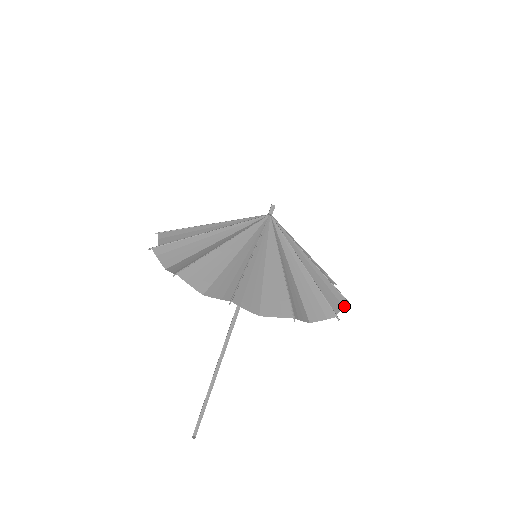
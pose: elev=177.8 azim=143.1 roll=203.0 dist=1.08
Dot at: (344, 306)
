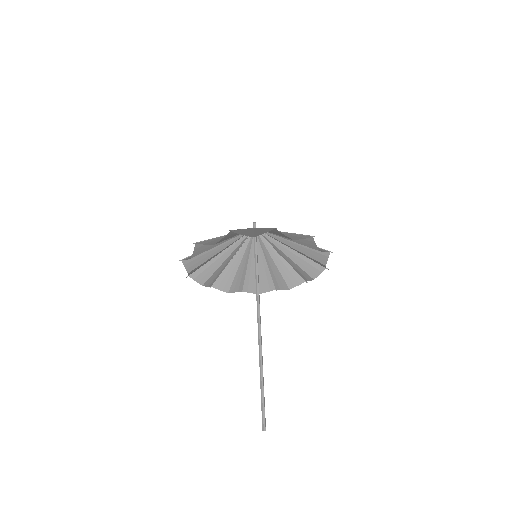
Dot at: occluded
